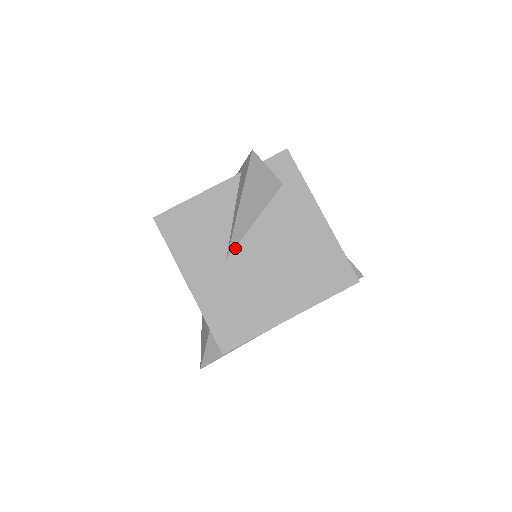
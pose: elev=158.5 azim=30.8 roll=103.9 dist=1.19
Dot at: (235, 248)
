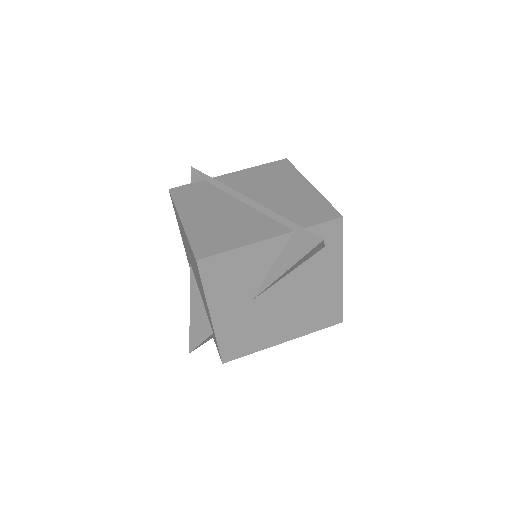
Dot at: (262, 293)
